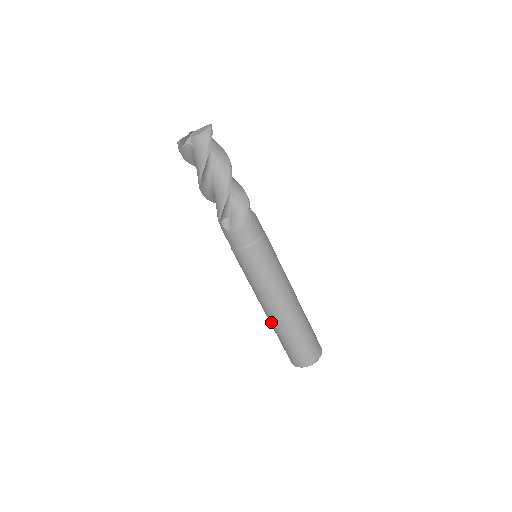
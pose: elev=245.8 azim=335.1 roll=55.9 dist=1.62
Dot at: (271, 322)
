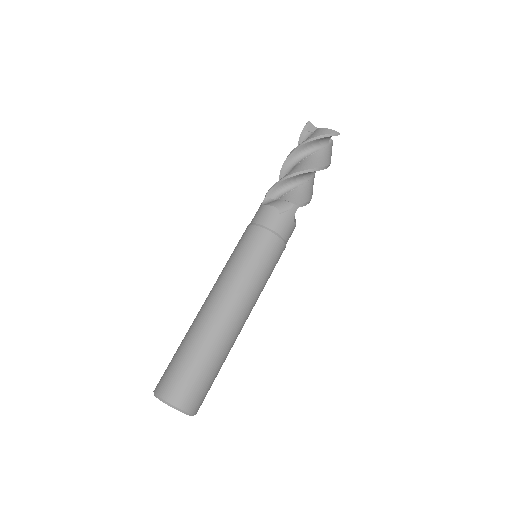
Dot at: (194, 319)
